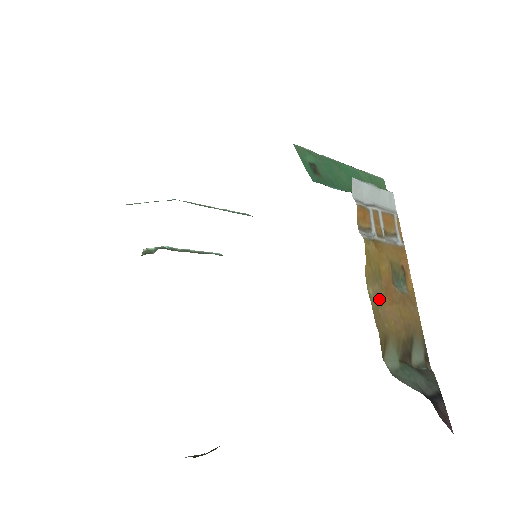
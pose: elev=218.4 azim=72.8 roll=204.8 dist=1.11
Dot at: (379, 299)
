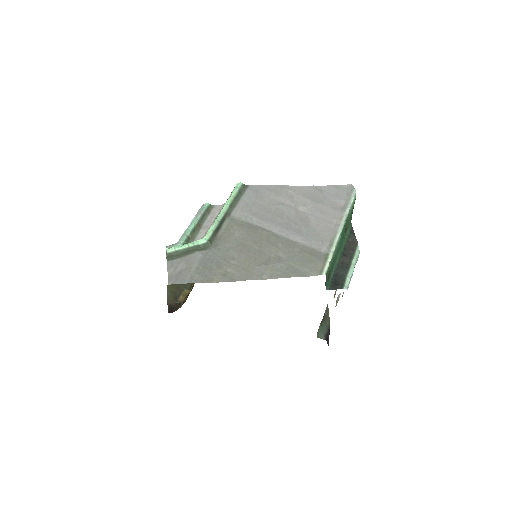
Dot at: occluded
